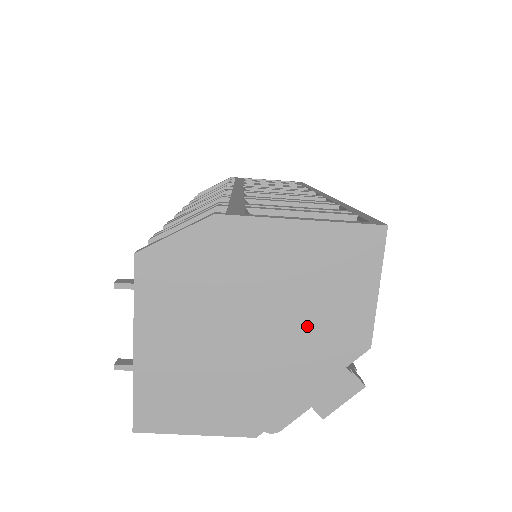
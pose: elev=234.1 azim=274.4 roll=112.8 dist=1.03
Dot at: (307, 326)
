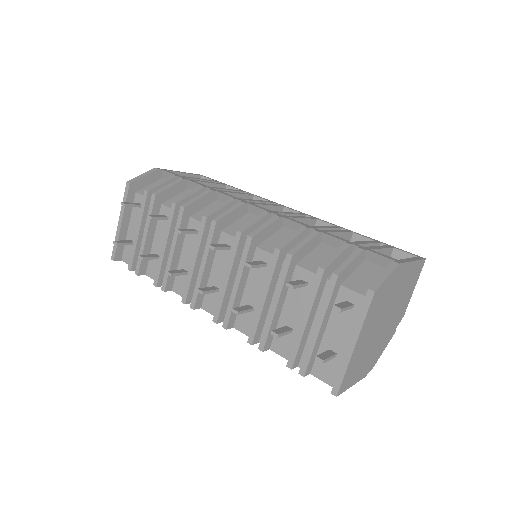
Dot at: (397, 312)
